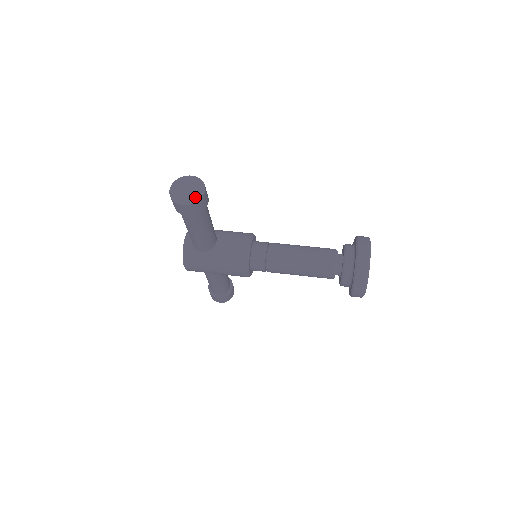
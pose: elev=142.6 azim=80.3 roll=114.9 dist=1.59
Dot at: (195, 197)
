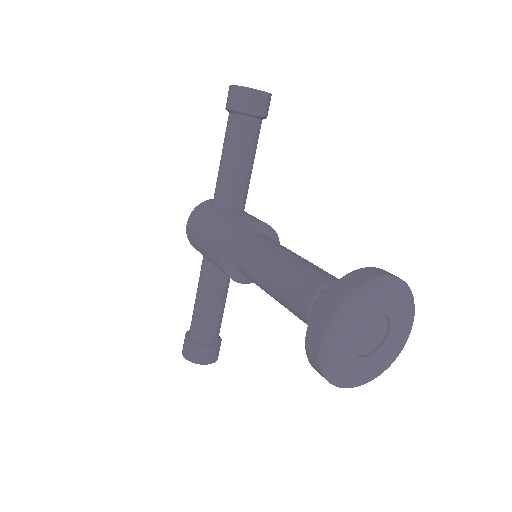
Dot at: (249, 88)
